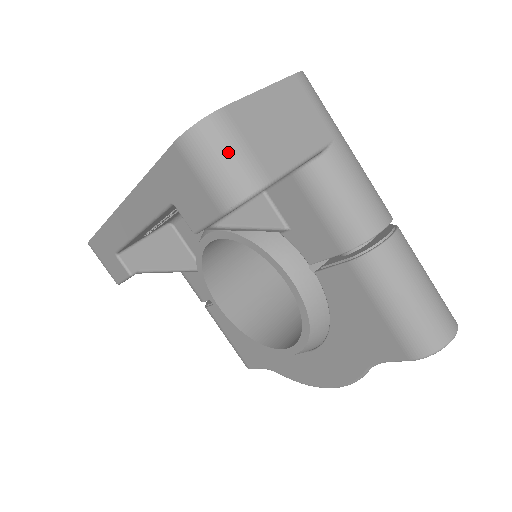
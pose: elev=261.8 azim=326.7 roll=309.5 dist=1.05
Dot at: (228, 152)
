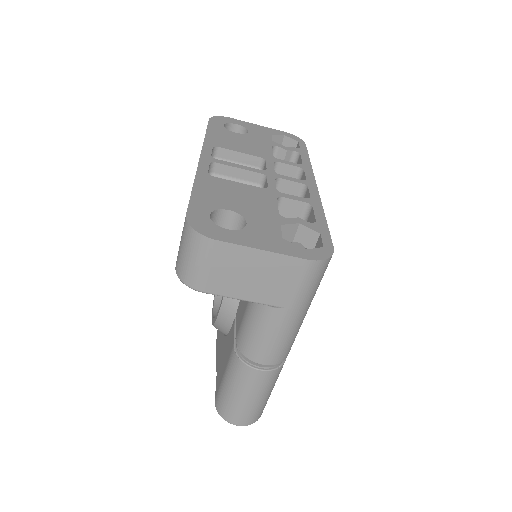
Dot at: (194, 259)
